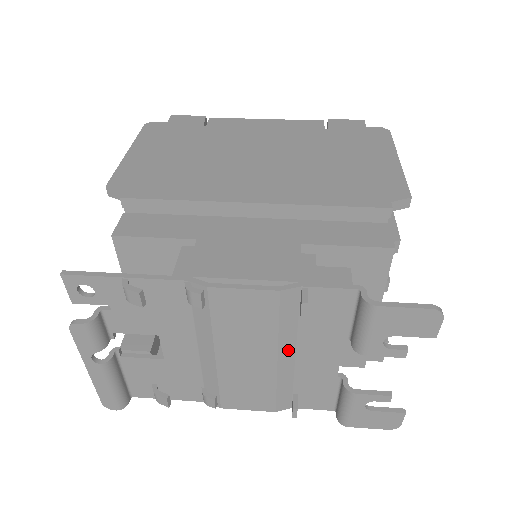
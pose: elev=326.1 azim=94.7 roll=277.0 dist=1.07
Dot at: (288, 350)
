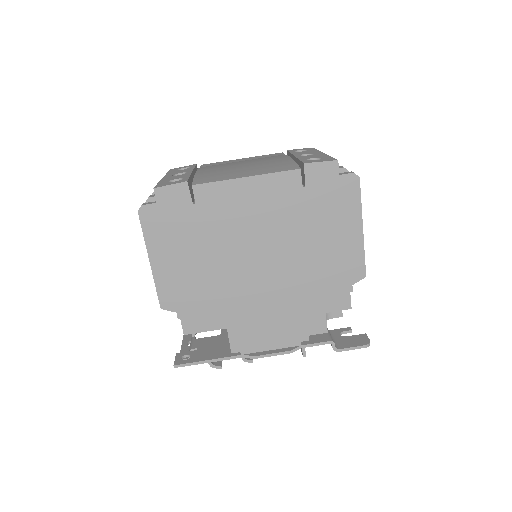
Dot at: occluded
